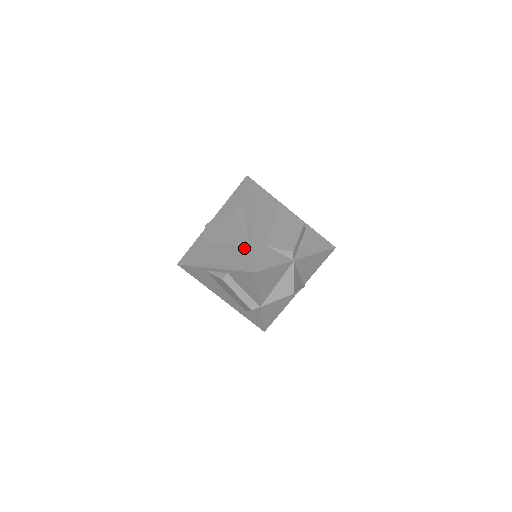
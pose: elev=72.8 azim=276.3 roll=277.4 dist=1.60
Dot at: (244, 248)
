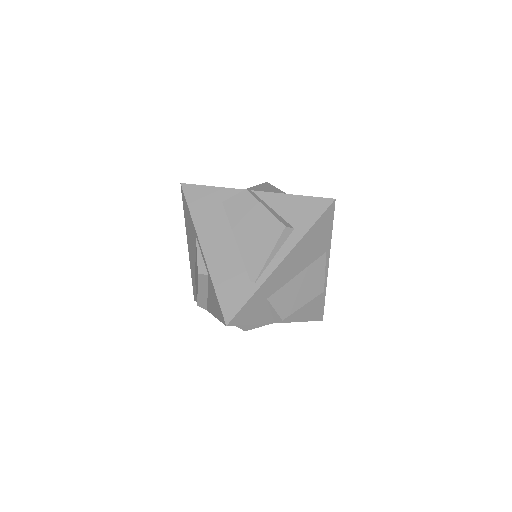
Dot at: (246, 282)
